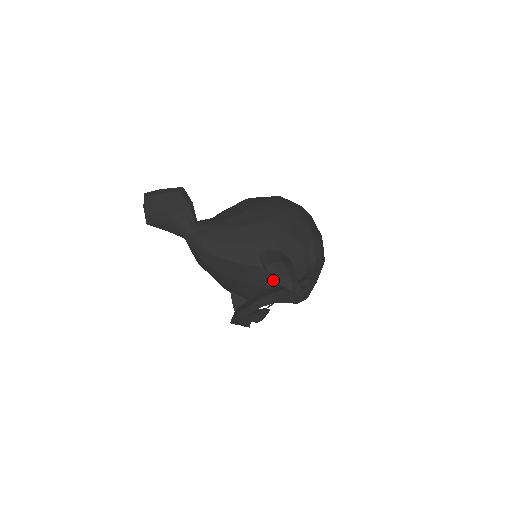
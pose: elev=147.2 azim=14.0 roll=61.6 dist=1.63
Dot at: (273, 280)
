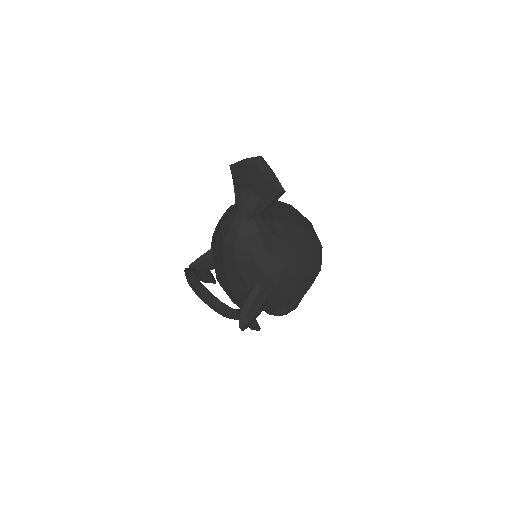
Dot at: (242, 296)
